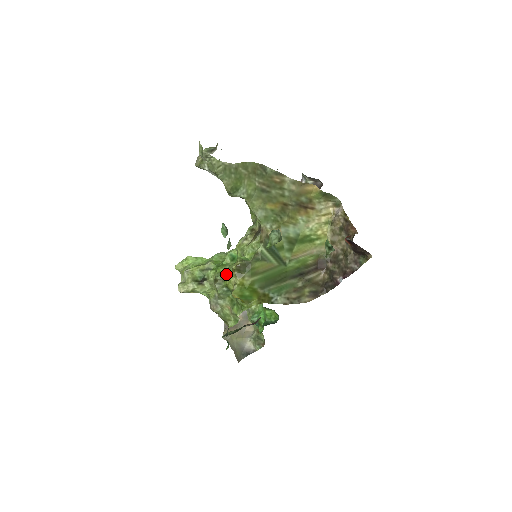
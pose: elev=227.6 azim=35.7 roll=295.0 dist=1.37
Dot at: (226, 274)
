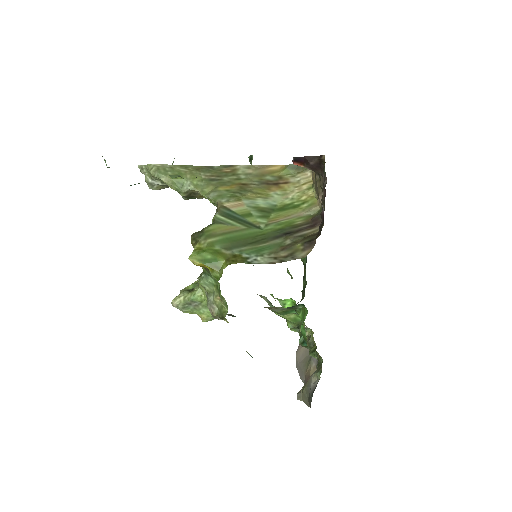
Dot at: occluded
